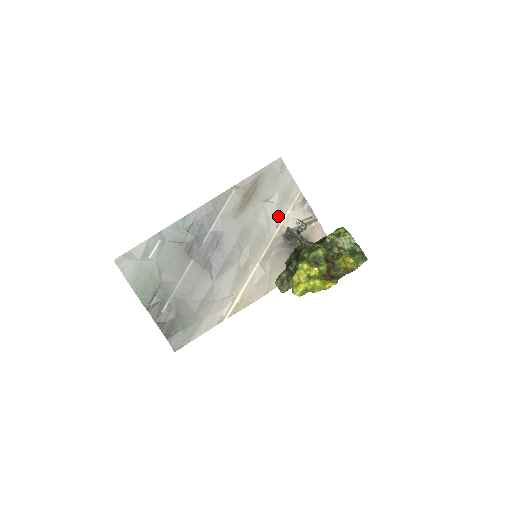
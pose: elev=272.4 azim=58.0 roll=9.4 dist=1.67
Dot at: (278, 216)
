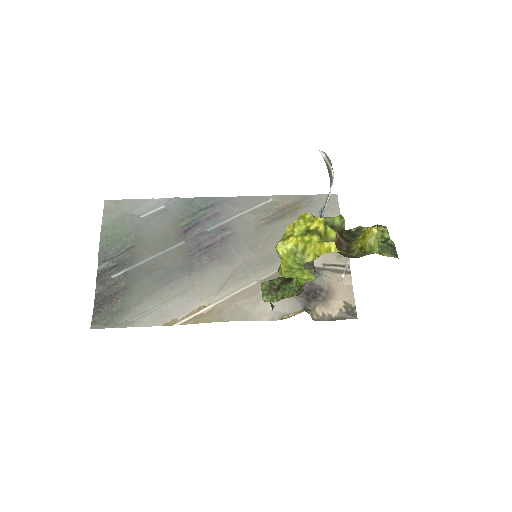
Dot at: occluded
